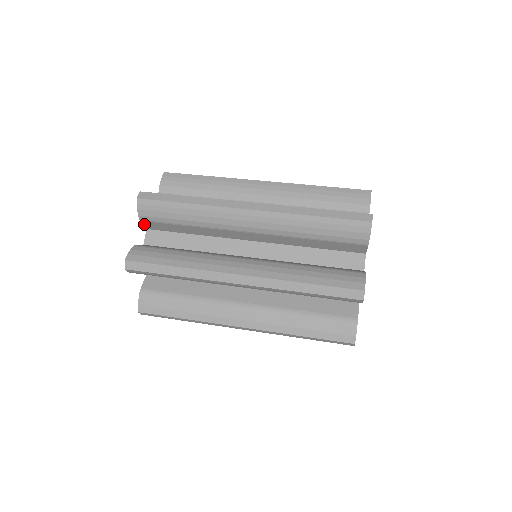
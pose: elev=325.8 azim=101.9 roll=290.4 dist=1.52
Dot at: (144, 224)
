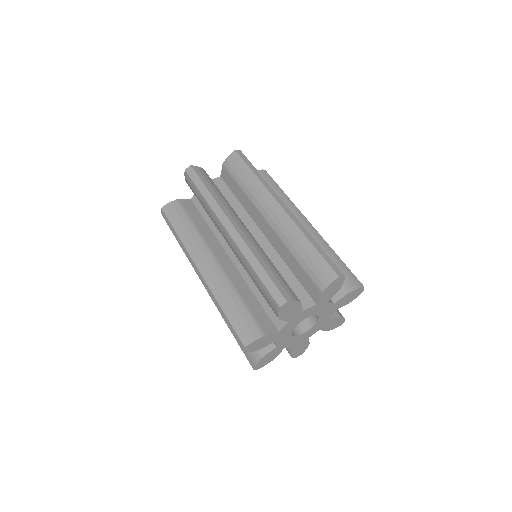
Dot at: (222, 170)
